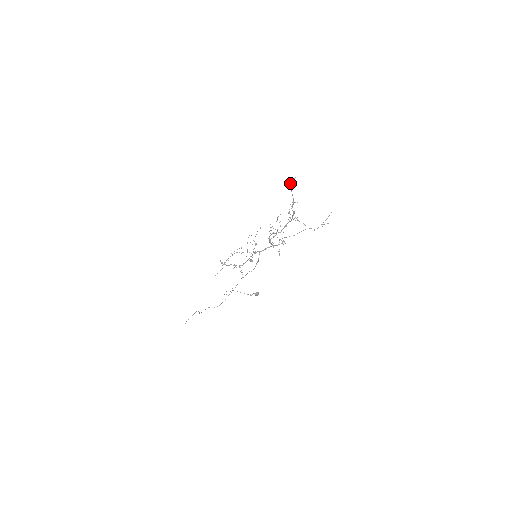
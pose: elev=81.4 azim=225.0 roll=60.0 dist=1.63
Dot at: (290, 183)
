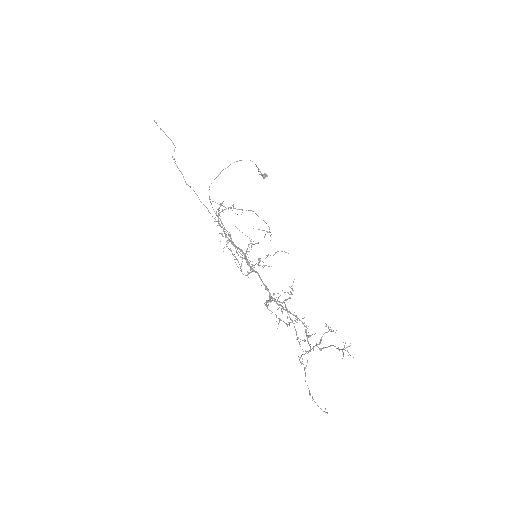
Dot at: (342, 350)
